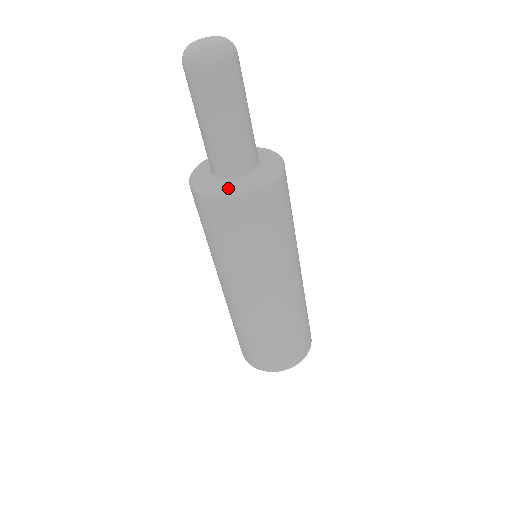
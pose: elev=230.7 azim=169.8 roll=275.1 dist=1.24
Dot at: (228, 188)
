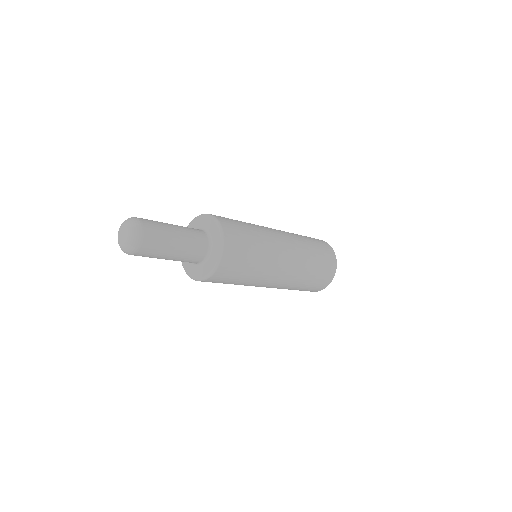
Dot at: occluded
